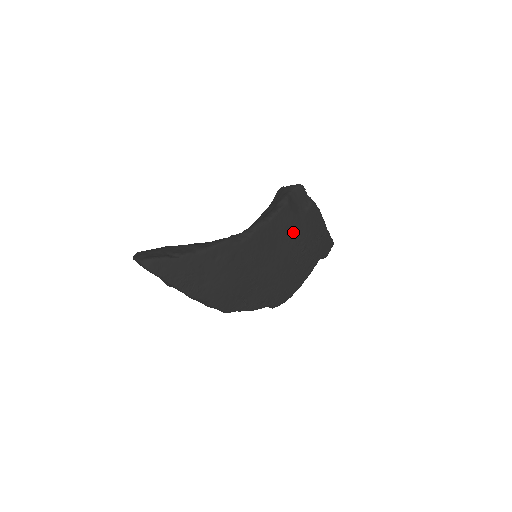
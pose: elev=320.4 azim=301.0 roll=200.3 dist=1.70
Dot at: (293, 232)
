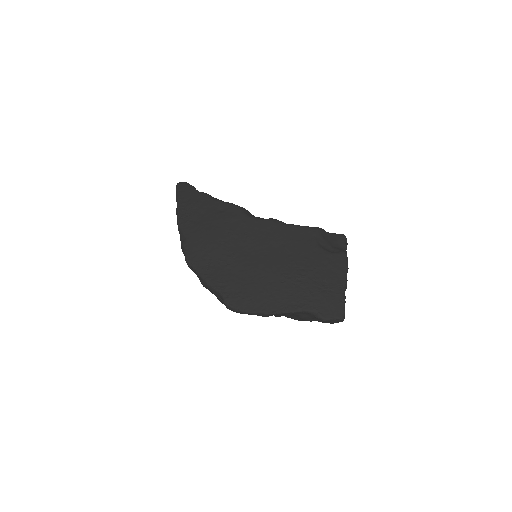
Dot at: (302, 253)
